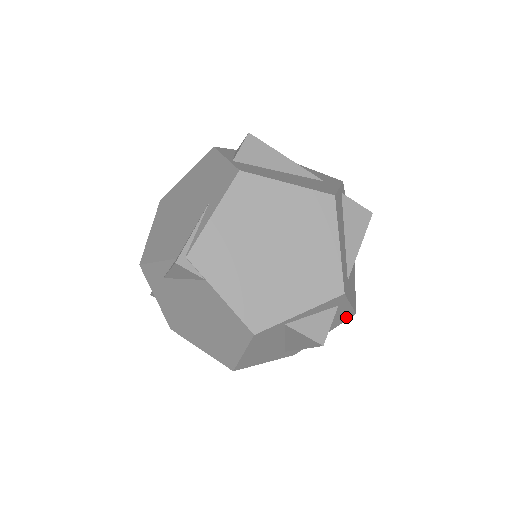
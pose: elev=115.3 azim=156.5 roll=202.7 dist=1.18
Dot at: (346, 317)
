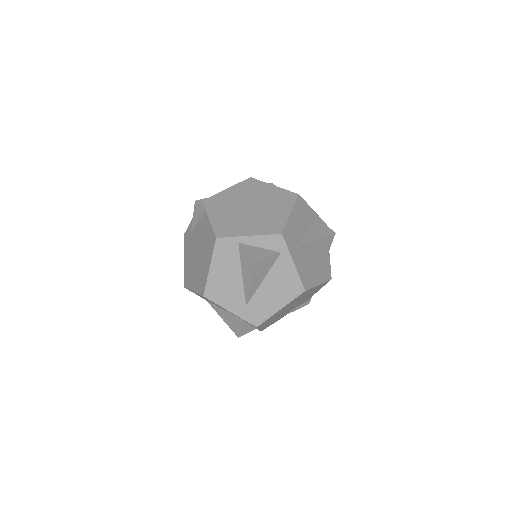
Dot at: (296, 289)
